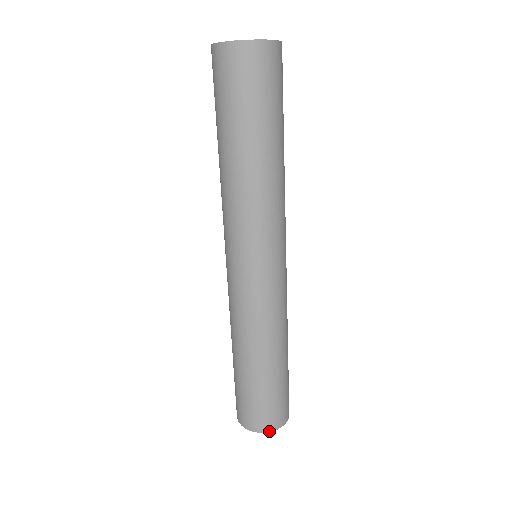
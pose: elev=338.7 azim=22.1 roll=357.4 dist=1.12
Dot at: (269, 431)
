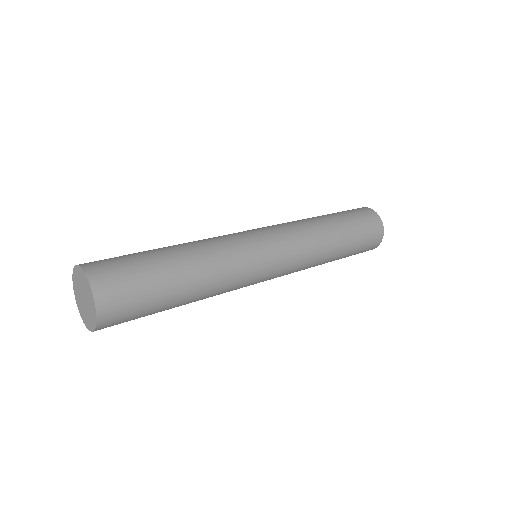
Dot at: occluded
